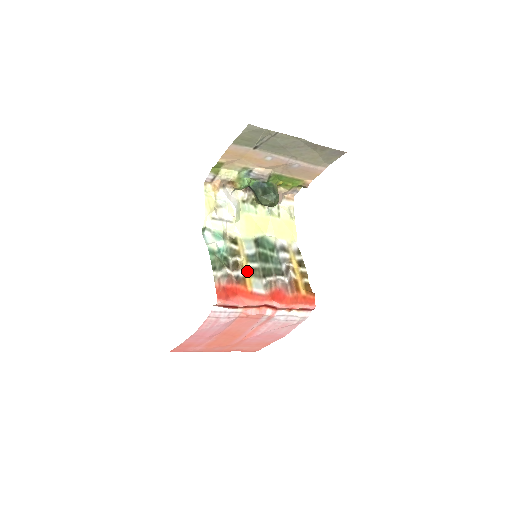
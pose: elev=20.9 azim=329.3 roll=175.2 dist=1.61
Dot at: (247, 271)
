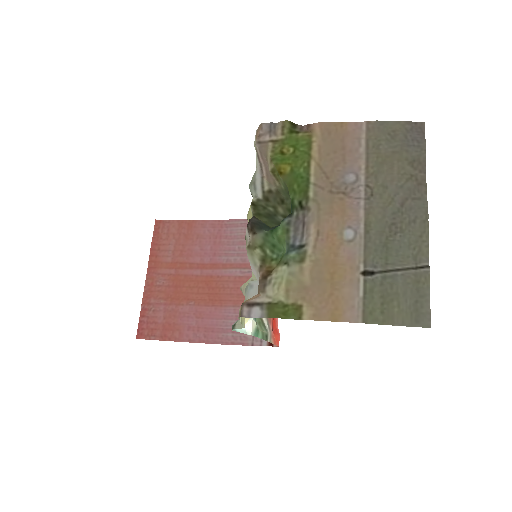
Dot at: occluded
